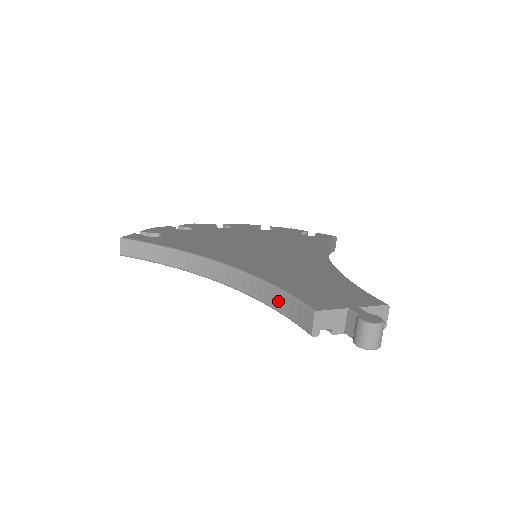
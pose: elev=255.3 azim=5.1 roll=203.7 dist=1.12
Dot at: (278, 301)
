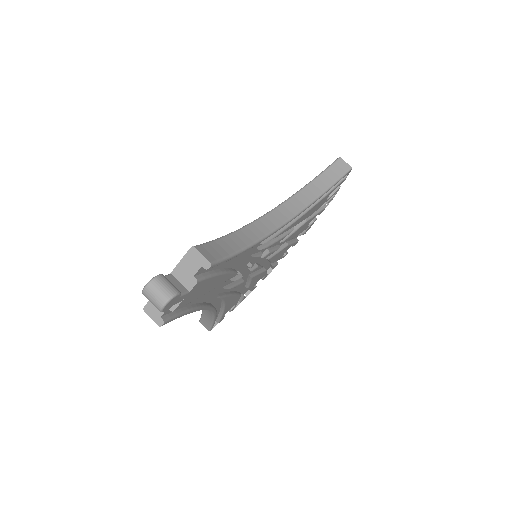
Dot at: occluded
